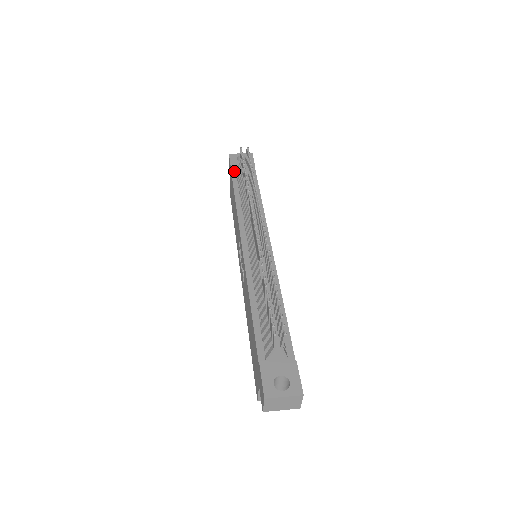
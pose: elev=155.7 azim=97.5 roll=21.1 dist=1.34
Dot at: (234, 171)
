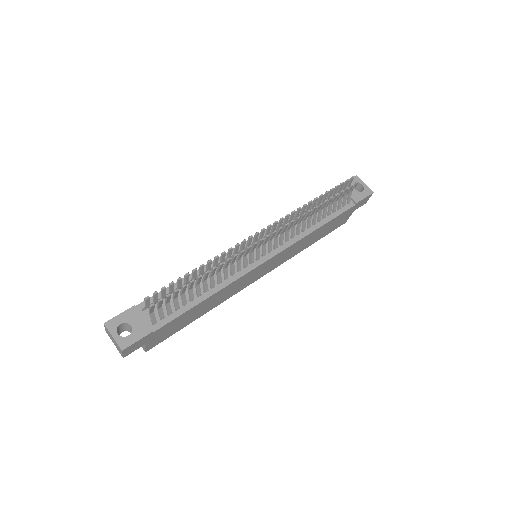
Dot at: occluded
